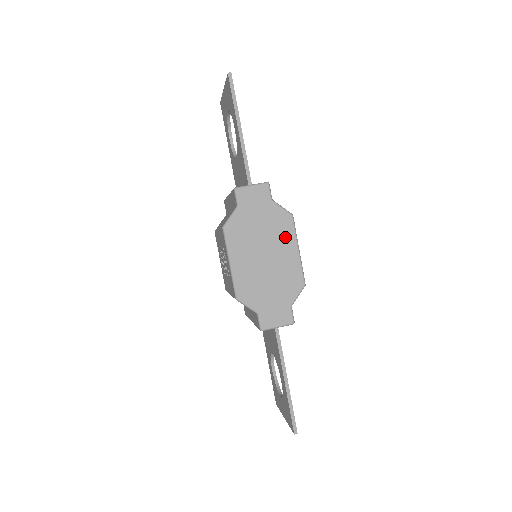
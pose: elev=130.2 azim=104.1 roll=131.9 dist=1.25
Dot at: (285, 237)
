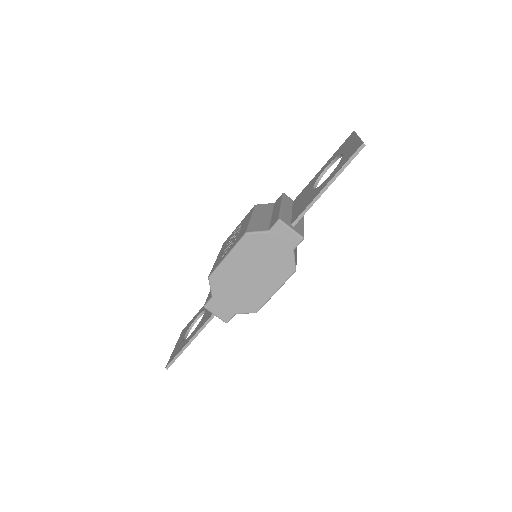
Dot at: (276, 277)
